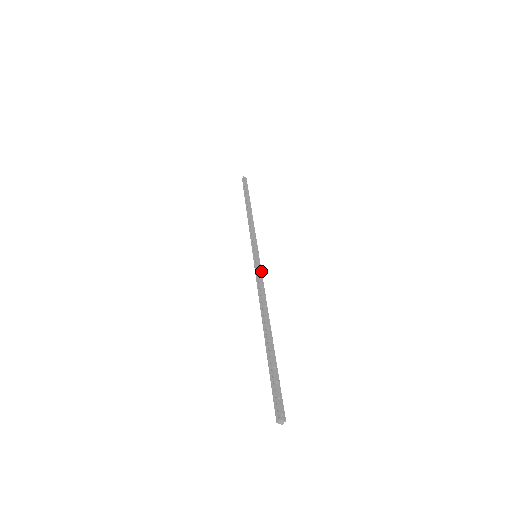
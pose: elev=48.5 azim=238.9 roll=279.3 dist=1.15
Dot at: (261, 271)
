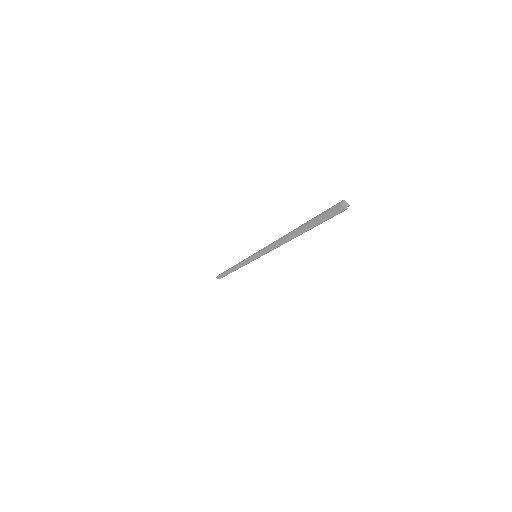
Dot at: occluded
